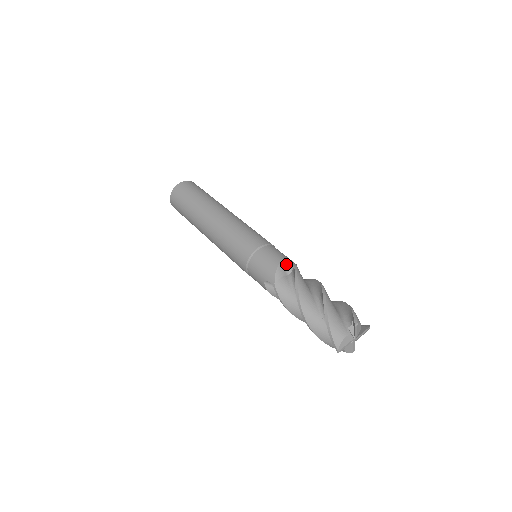
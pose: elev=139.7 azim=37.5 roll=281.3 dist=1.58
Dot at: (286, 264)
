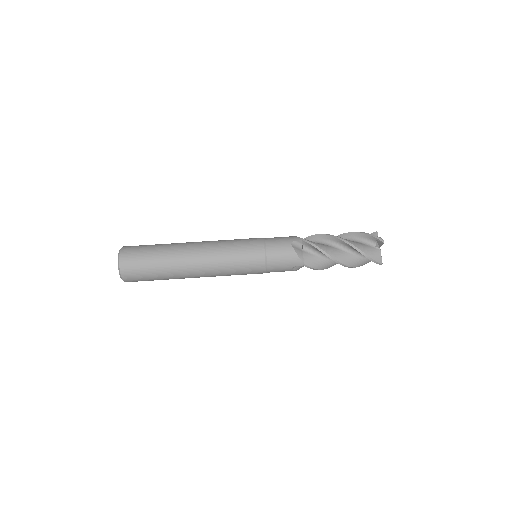
Dot at: (295, 244)
